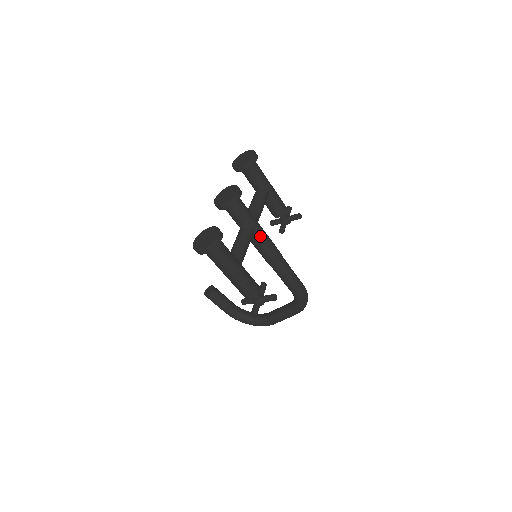
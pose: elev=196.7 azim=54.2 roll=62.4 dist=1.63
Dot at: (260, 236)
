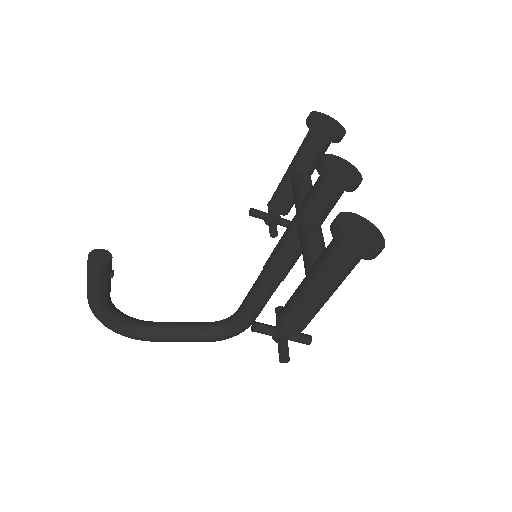
Dot at: occluded
